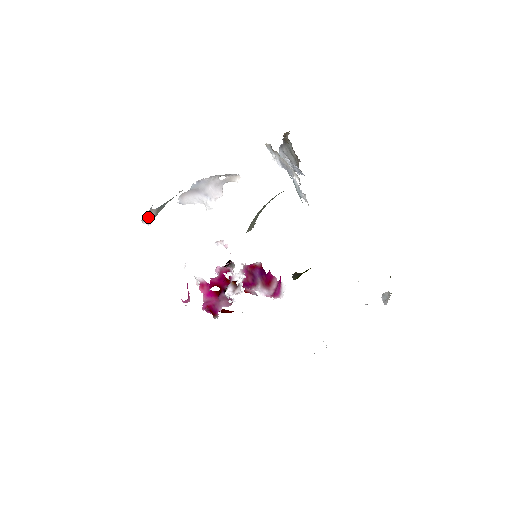
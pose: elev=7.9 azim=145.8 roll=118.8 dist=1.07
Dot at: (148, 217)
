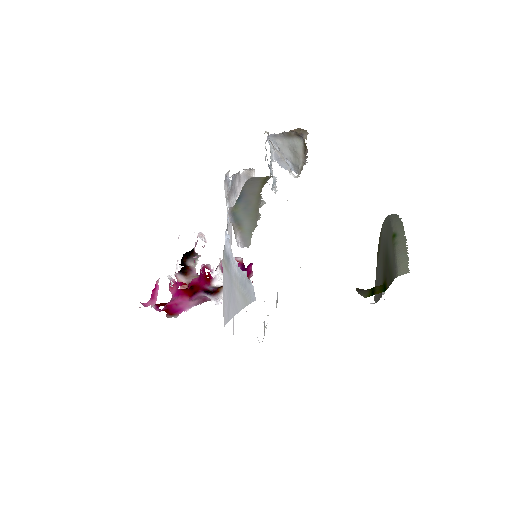
Dot at: (235, 236)
